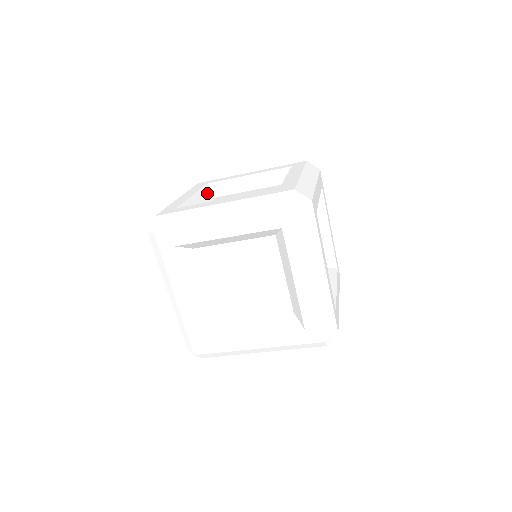
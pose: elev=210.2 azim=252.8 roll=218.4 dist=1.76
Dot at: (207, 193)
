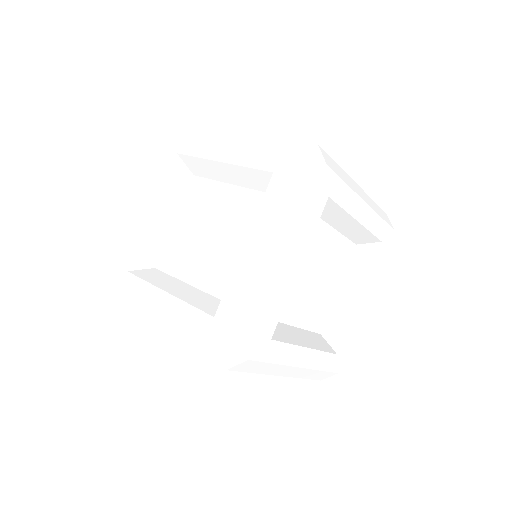
Dot at: (178, 180)
